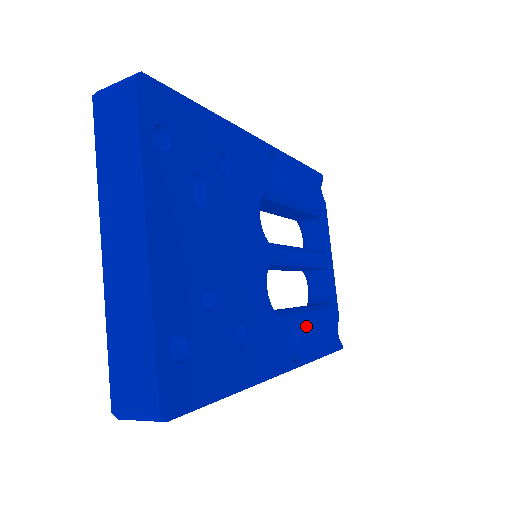
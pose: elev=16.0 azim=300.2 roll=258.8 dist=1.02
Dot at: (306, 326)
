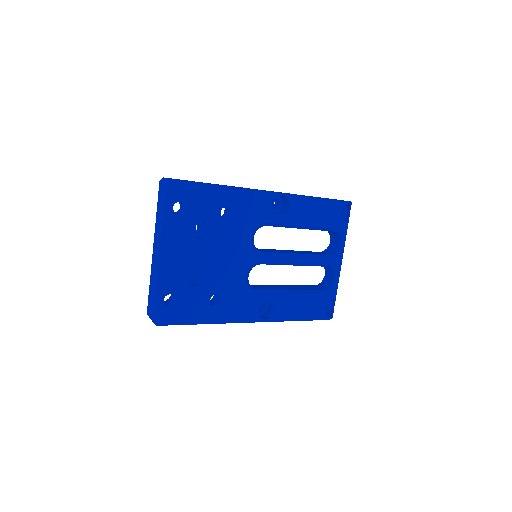
Dot at: (284, 301)
